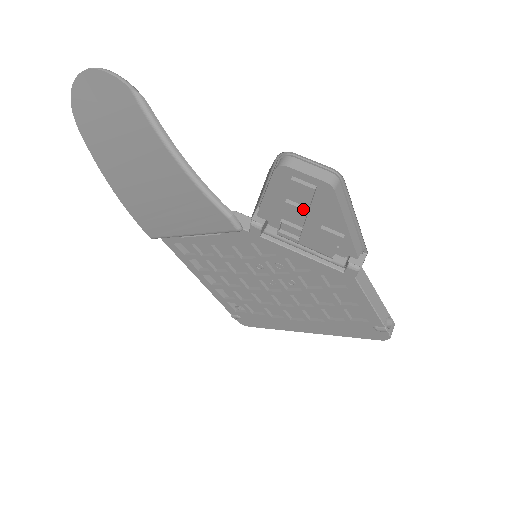
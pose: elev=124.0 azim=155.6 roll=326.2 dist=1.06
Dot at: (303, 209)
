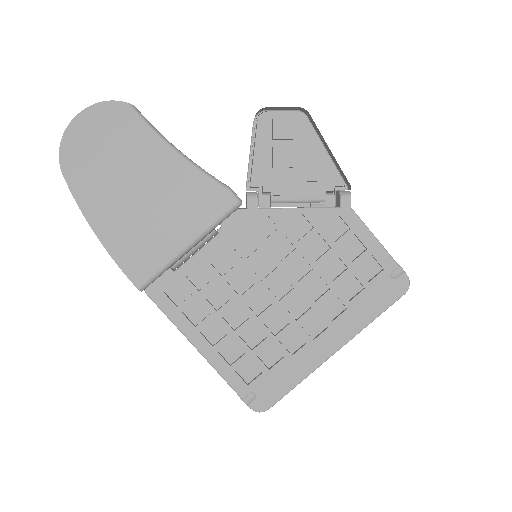
Dot at: occluded
